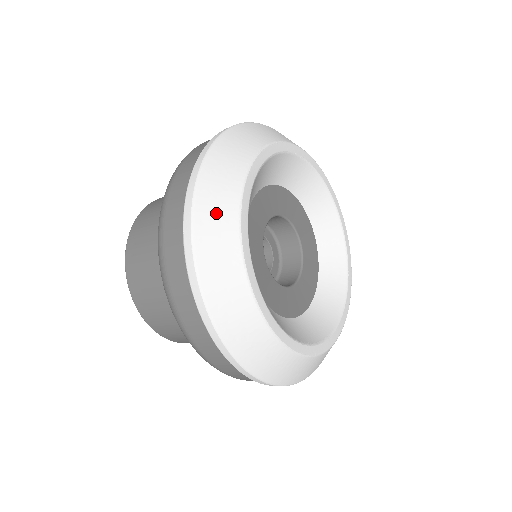
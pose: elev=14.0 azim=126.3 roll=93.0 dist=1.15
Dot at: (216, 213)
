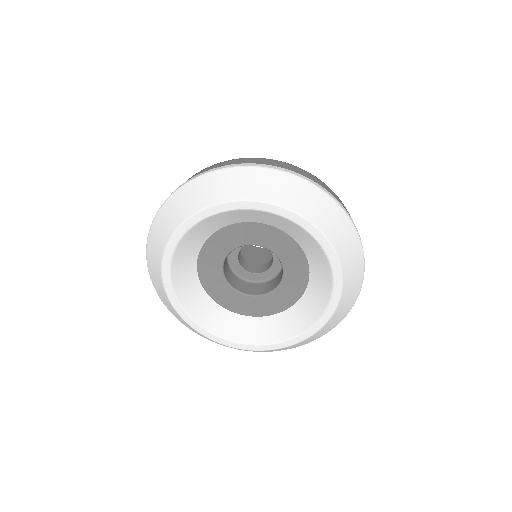
Dot at: (178, 317)
